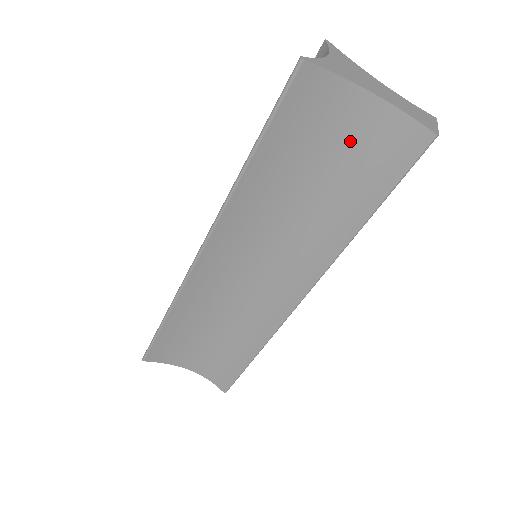
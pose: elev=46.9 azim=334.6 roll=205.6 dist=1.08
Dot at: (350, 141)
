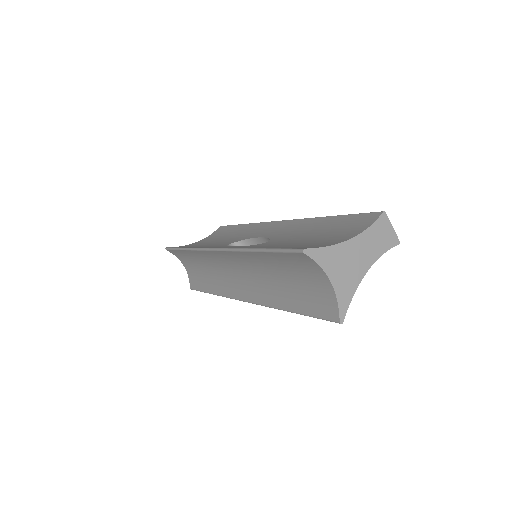
Dot at: occluded
